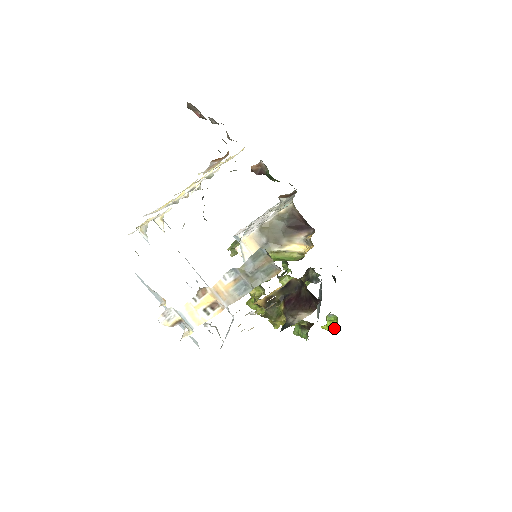
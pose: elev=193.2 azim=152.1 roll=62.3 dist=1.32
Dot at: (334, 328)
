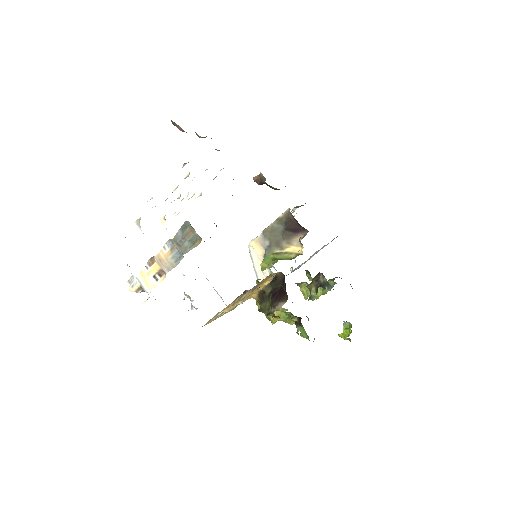
Dot at: (348, 335)
